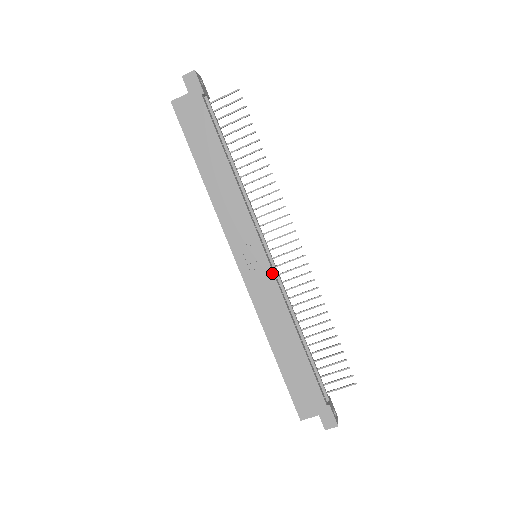
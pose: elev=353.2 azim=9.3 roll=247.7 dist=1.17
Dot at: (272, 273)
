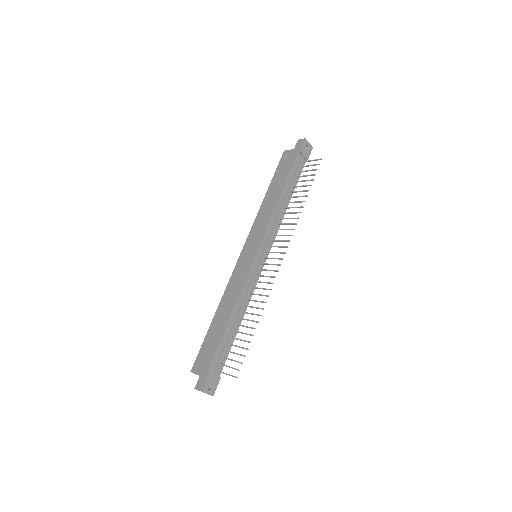
Dot at: (251, 266)
